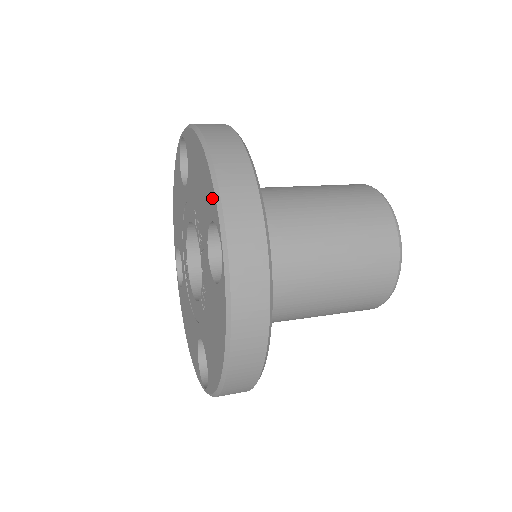
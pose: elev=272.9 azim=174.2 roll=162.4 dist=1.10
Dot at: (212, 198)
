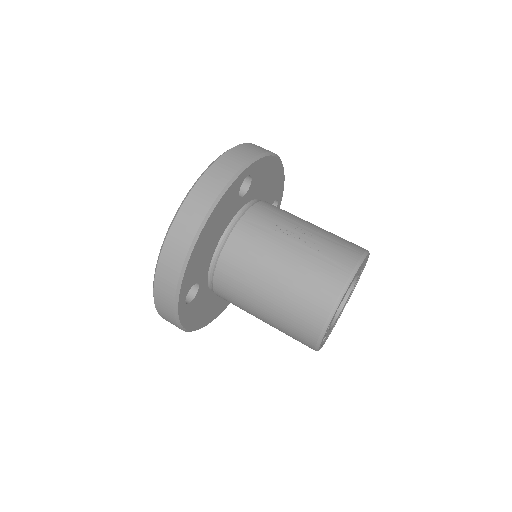
Dot at: occluded
